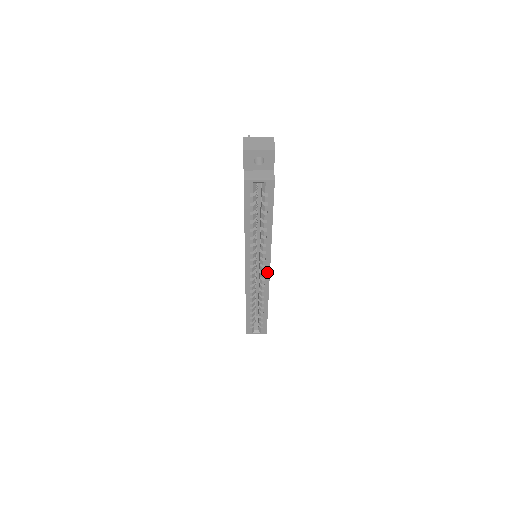
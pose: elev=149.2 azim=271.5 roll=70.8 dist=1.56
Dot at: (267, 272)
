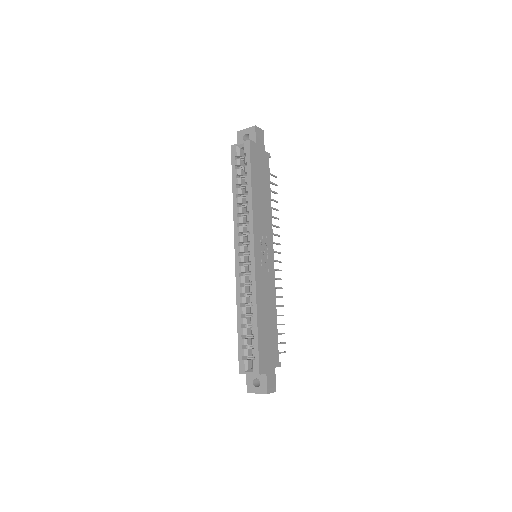
Dot at: (252, 251)
